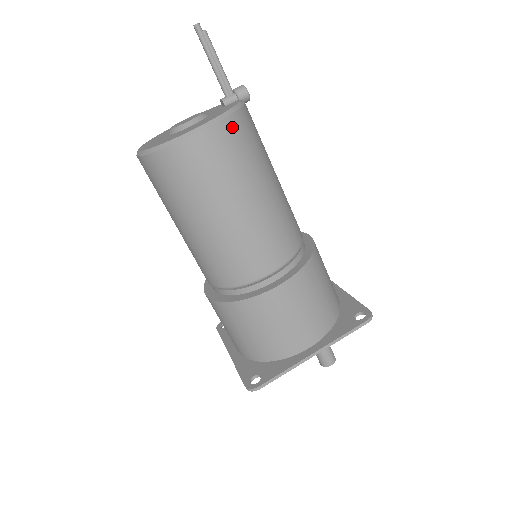
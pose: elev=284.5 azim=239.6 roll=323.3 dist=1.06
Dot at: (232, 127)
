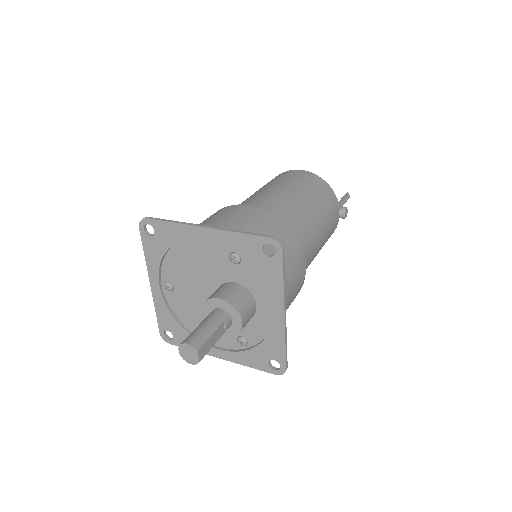
Dot at: (316, 178)
